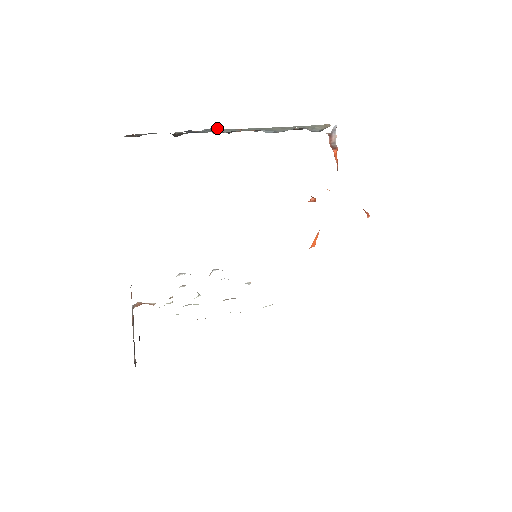
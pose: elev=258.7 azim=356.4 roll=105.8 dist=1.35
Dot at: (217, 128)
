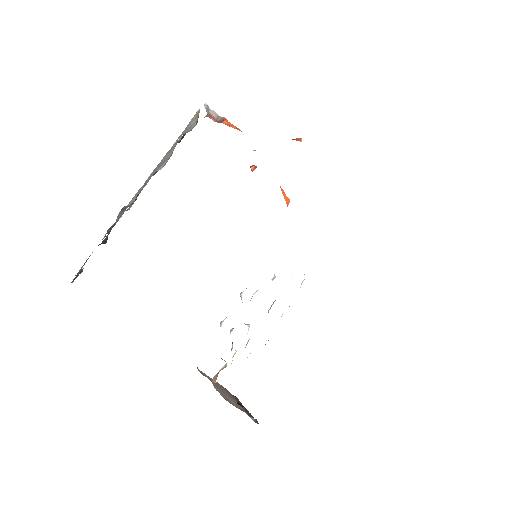
Dot at: (124, 207)
